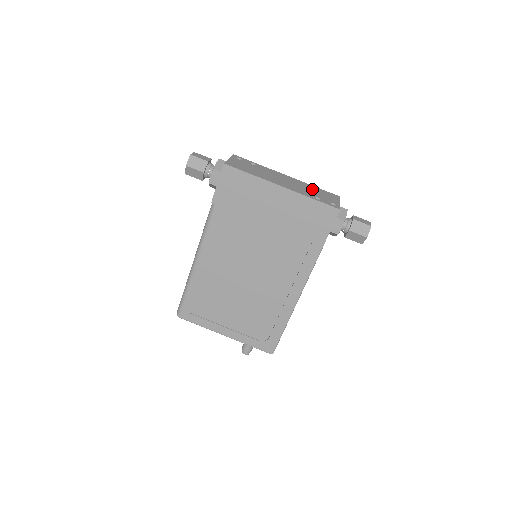
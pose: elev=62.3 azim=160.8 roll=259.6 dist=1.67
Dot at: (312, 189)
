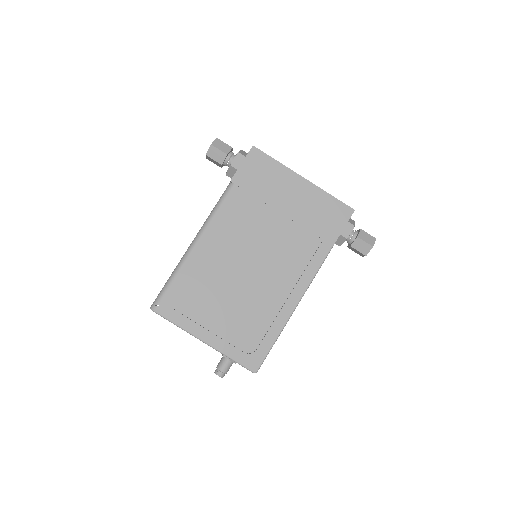
Dot at: occluded
